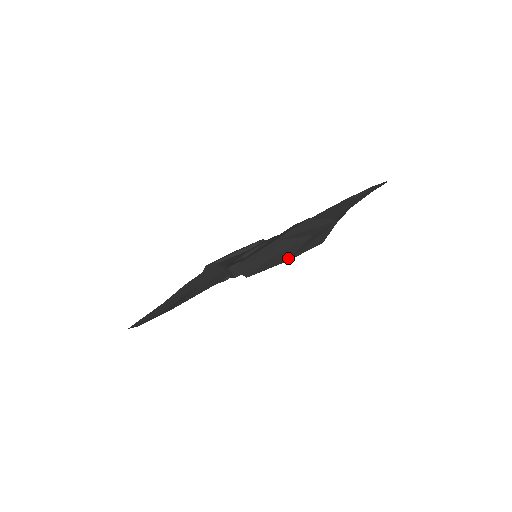
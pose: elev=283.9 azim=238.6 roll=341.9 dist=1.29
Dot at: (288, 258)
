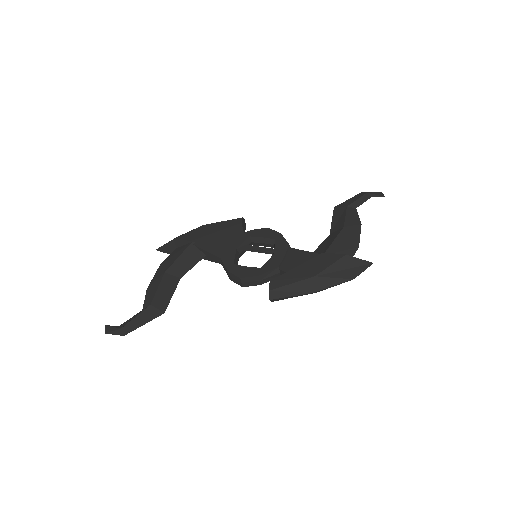
Dot at: occluded
